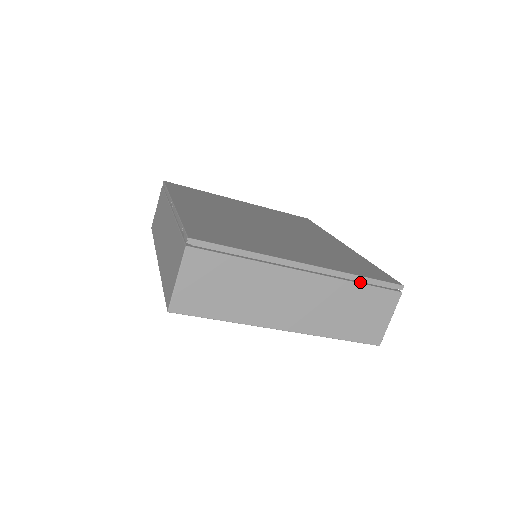
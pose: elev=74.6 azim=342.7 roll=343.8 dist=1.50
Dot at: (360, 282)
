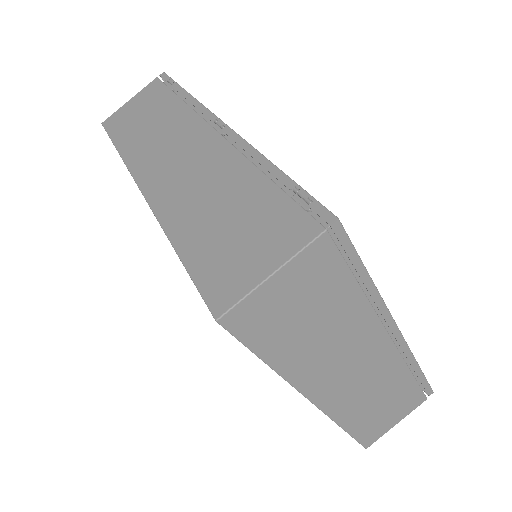
Dot at: (412, 373)
